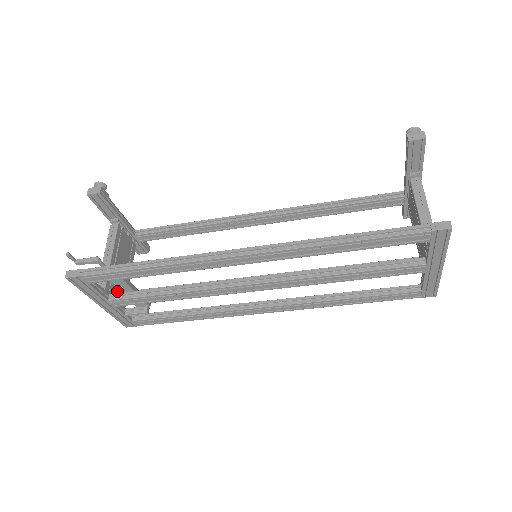
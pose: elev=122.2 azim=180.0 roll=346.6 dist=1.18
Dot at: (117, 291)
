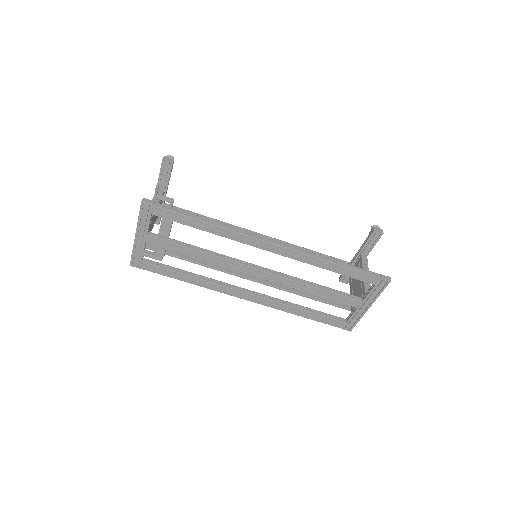
Dot at: occluded
